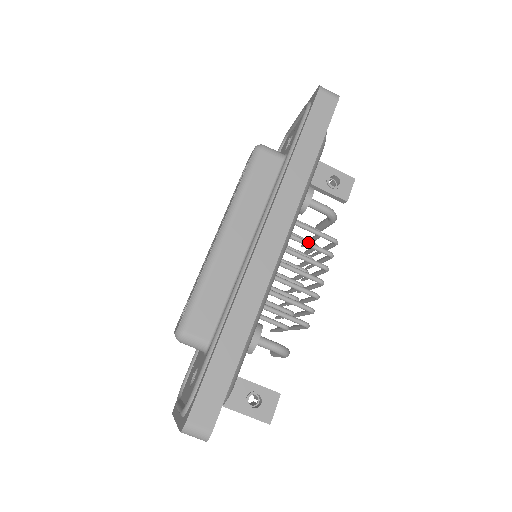
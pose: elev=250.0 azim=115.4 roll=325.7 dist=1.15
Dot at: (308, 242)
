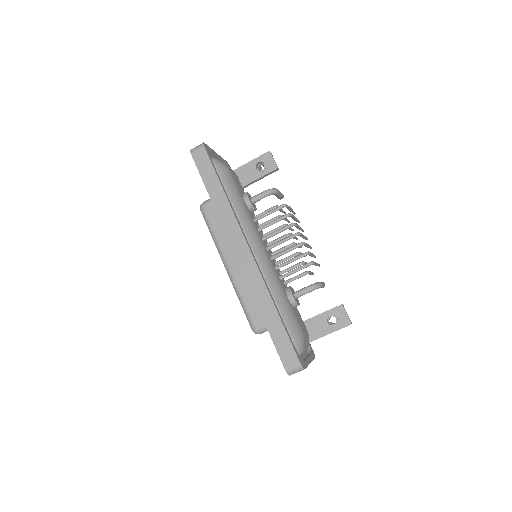
Dot at: (270, 223)
